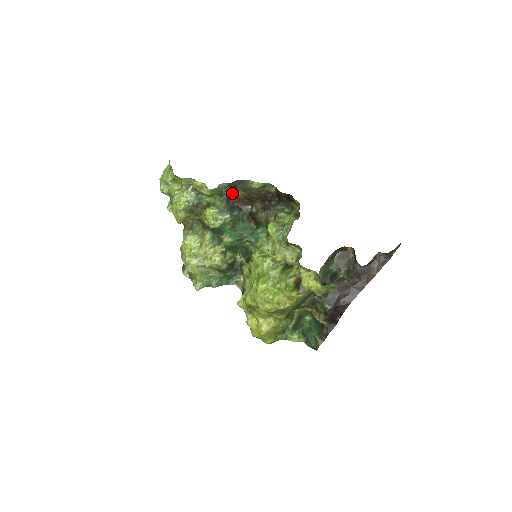
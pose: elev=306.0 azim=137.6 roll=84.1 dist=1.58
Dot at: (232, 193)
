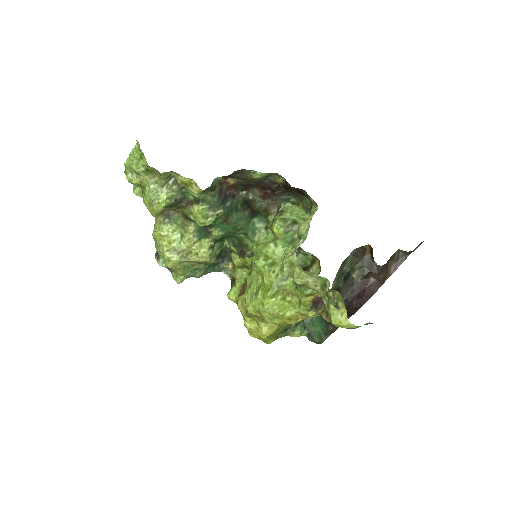
Dot at: (225, 182)
